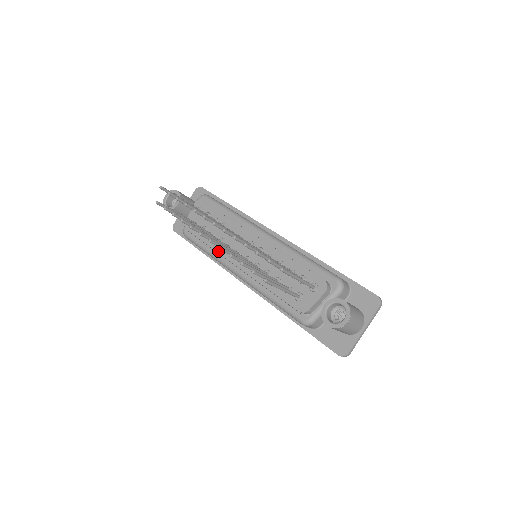
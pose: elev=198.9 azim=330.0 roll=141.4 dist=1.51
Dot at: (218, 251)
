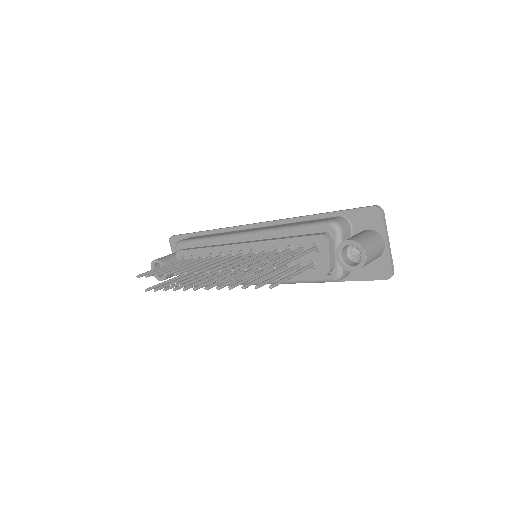
Dot at: occluded
